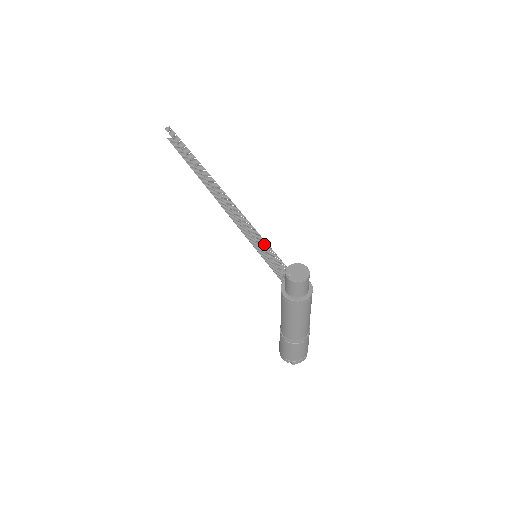
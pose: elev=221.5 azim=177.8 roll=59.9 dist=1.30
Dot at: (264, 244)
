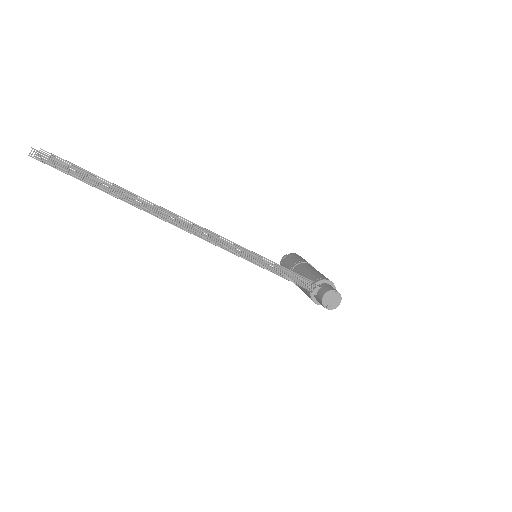
Dot at: (279, 271)
